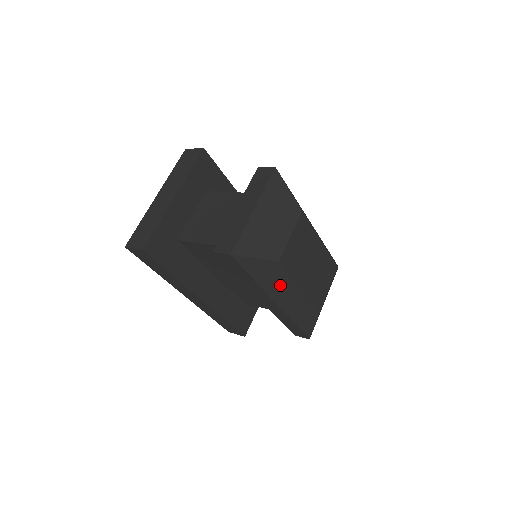
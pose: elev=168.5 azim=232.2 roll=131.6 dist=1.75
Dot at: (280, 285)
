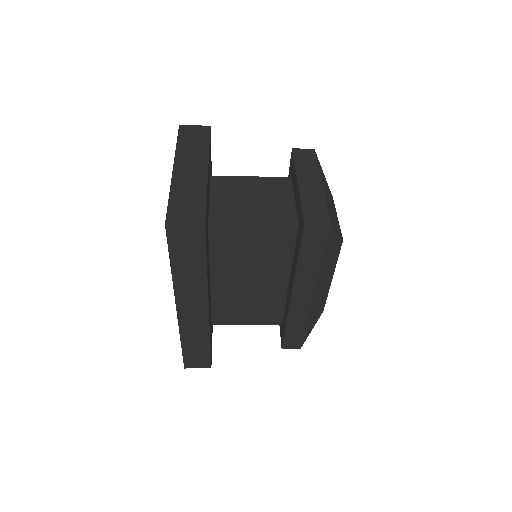
Dot at: (327, 271)
